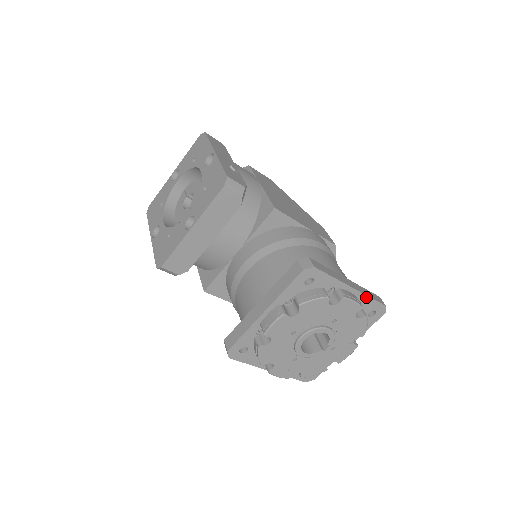
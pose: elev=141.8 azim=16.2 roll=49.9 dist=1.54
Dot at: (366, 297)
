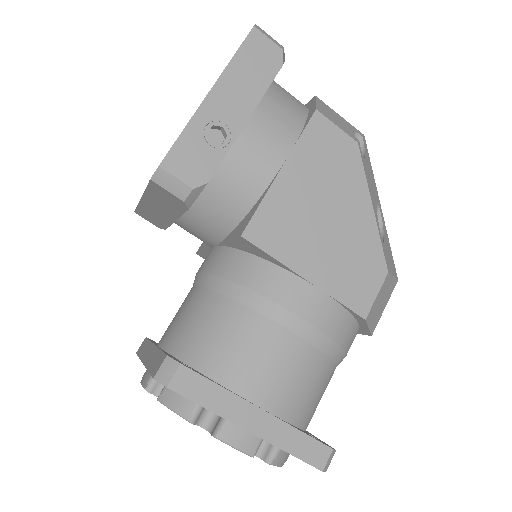
Dot at: (280, 447)
